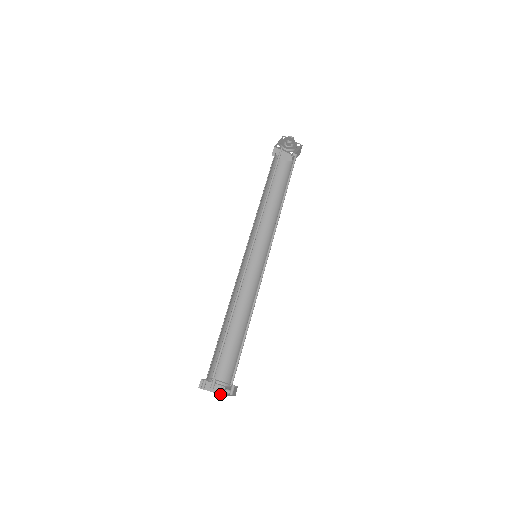
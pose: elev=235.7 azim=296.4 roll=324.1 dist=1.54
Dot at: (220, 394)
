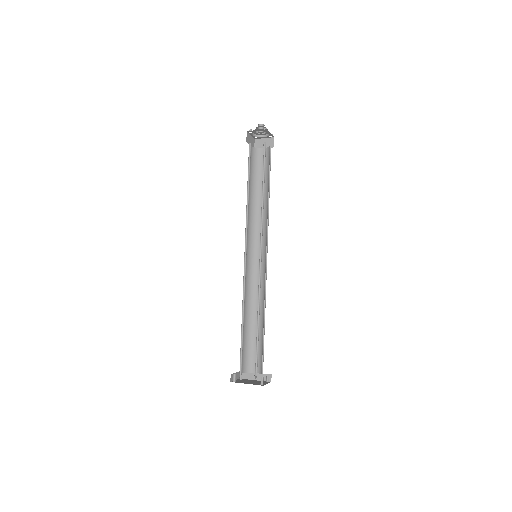
Dot at: (242, 379)
